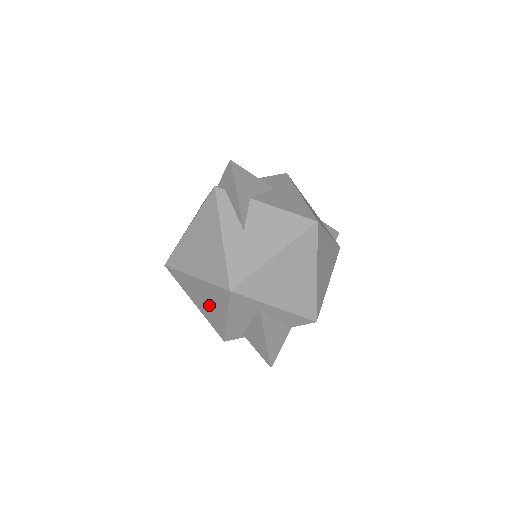
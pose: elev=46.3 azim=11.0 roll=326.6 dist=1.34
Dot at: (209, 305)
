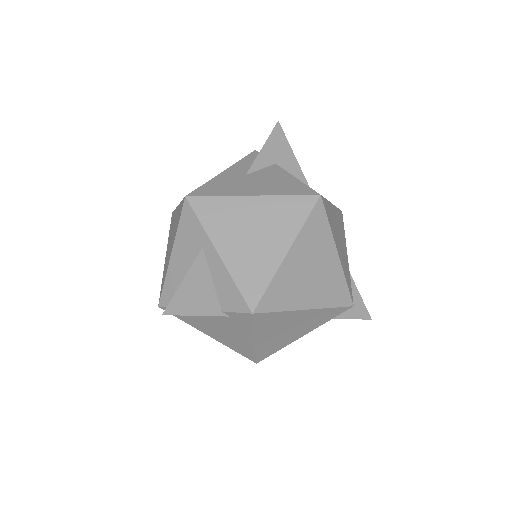
Dot at: occluded
